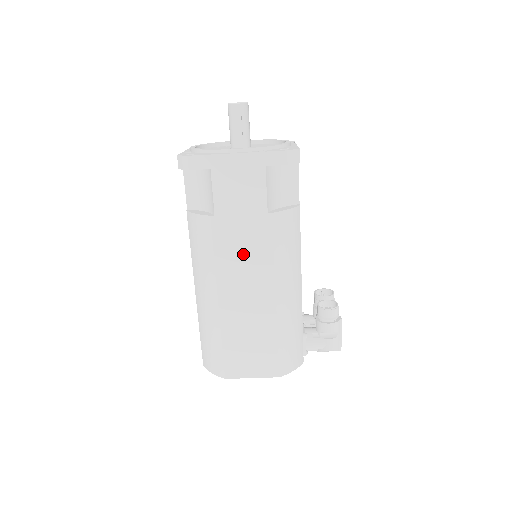
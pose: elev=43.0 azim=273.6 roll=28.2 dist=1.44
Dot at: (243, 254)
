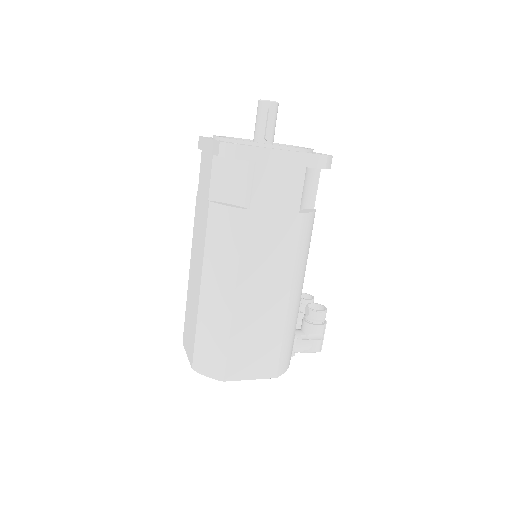
Dot at: (268, 251)
